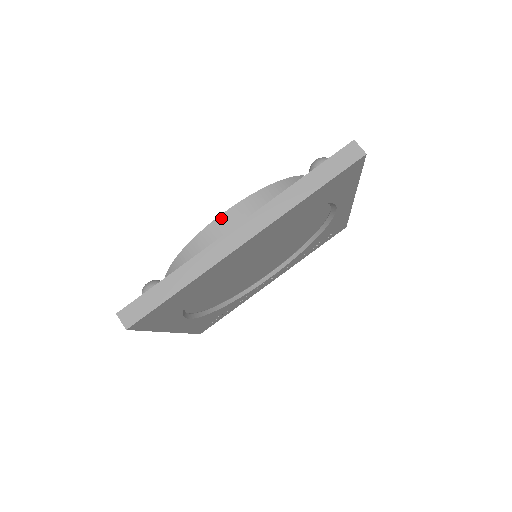
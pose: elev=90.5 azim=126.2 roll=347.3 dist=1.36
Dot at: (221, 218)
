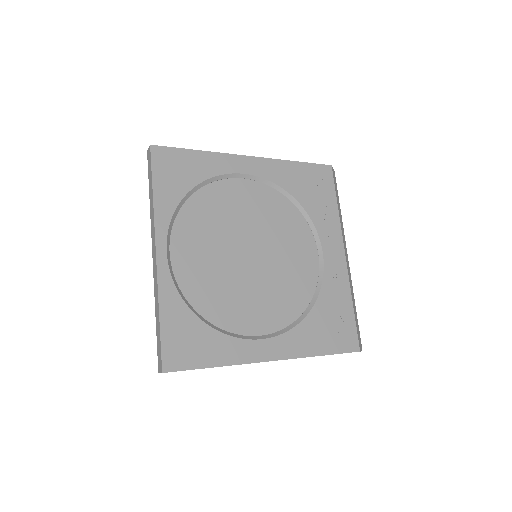
Dot at: occluded
